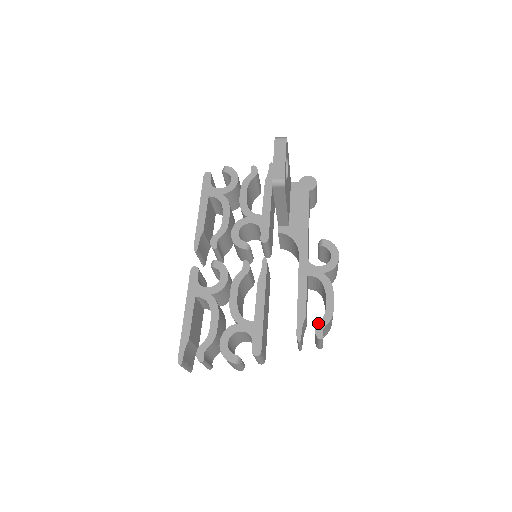
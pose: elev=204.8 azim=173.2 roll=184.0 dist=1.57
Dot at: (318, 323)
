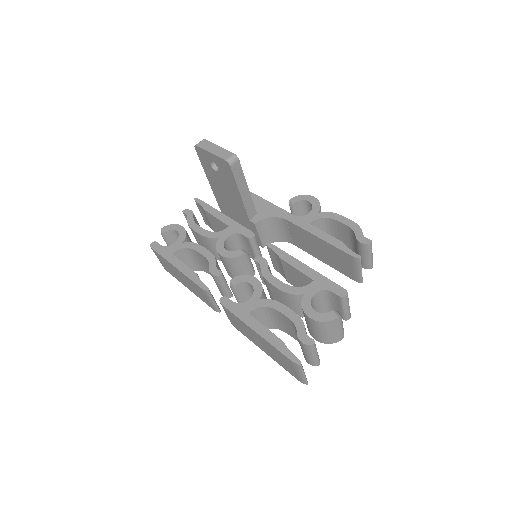
Dot at: (356, 237)
